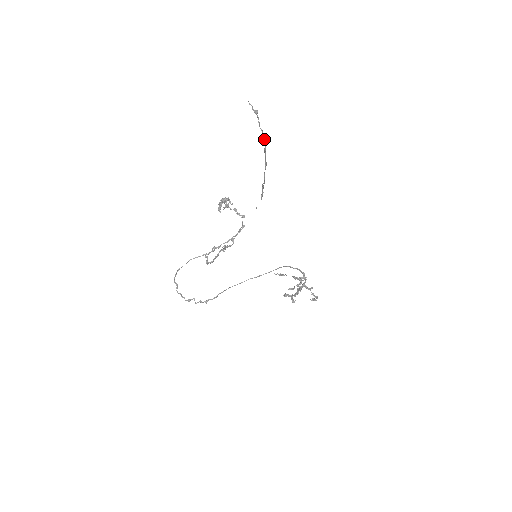
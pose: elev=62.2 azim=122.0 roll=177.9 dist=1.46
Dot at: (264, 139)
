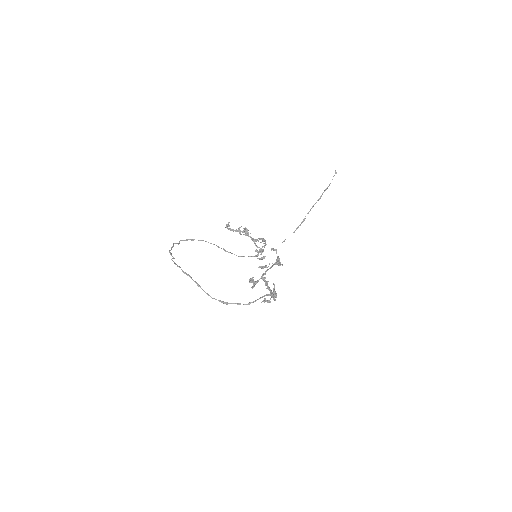
Dot at: occluded
